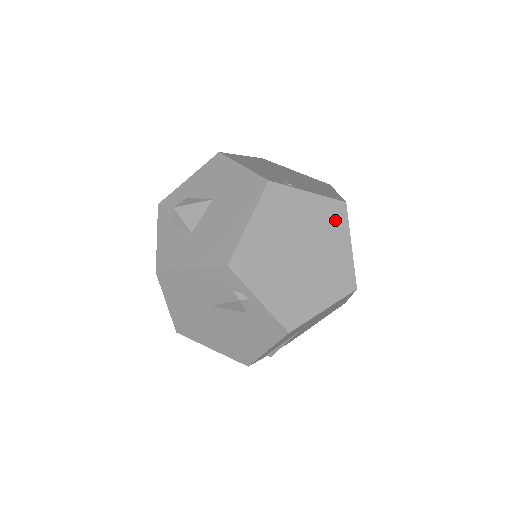
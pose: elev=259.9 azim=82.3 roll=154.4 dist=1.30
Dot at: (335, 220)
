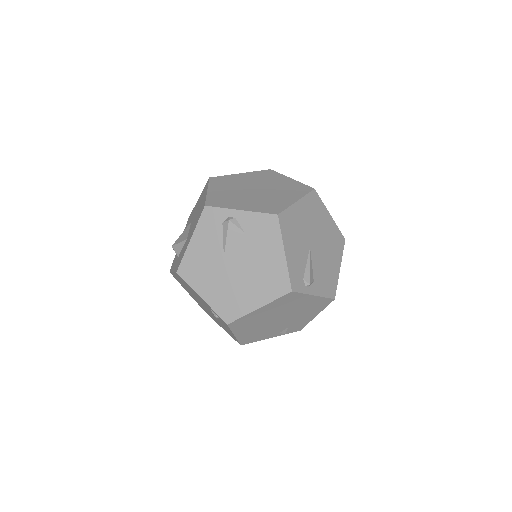
Dot at: (269, 175)
